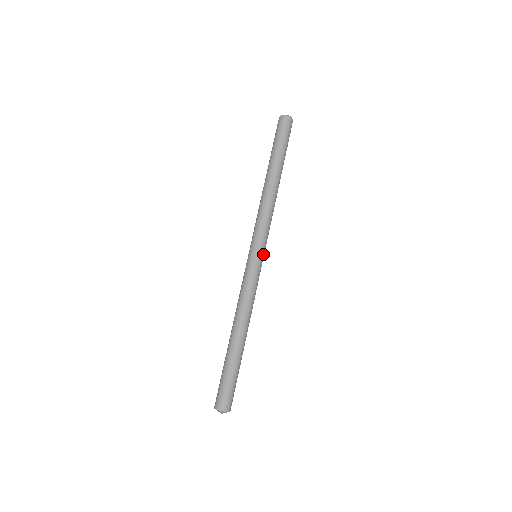
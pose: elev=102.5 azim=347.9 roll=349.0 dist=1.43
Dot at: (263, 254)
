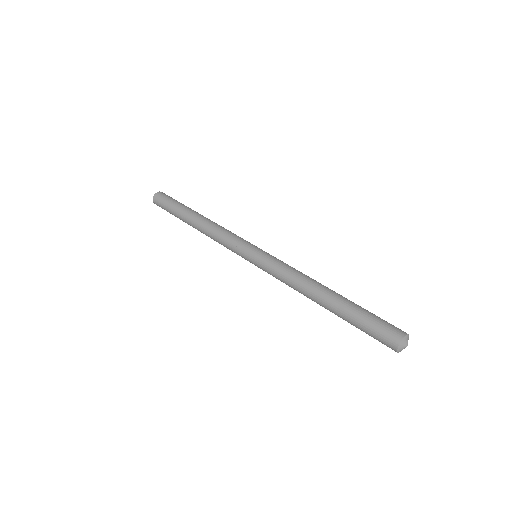
Dot at: occluded
